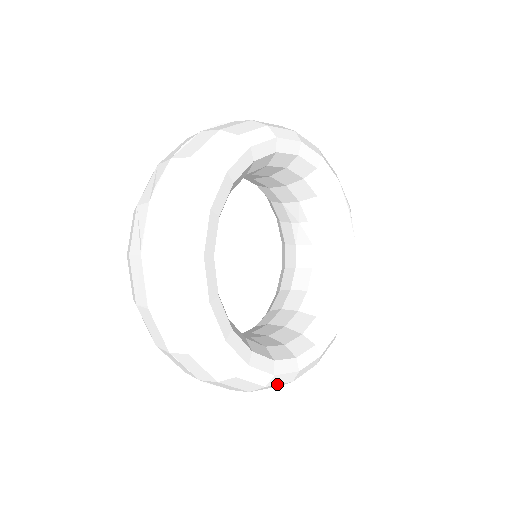
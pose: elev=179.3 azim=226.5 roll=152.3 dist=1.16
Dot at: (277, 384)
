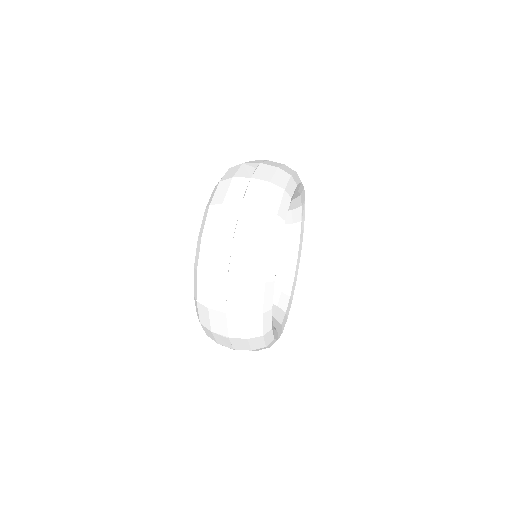
Dot at: occluded
